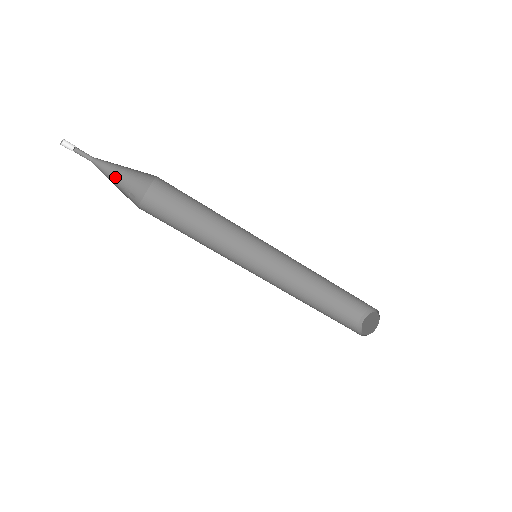
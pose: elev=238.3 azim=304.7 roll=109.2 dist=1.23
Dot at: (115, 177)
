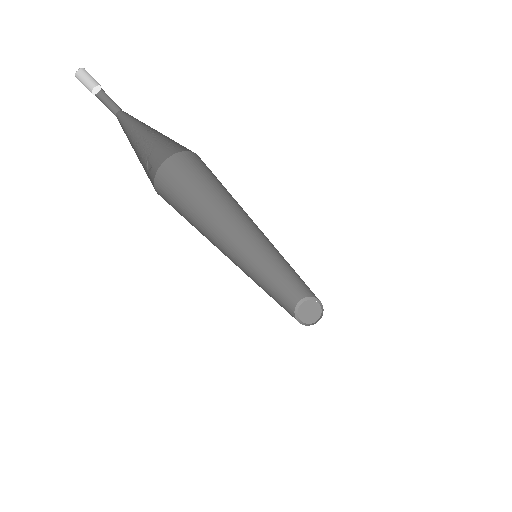
Dot at: (138, 138)
